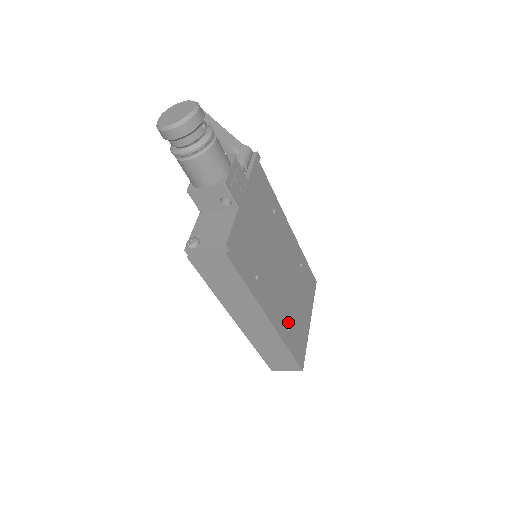
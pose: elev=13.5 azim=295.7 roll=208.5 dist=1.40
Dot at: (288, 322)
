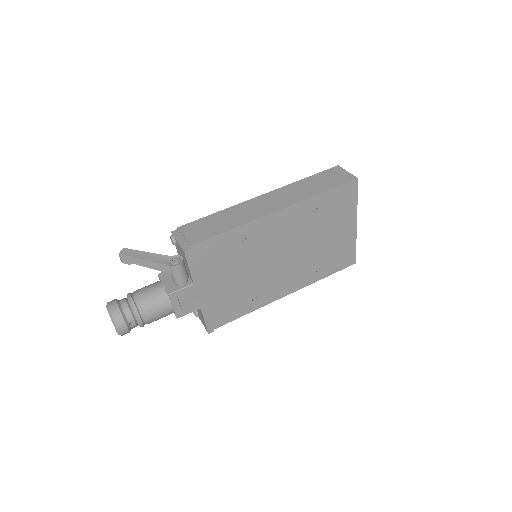
Dot at: (315, 267)
